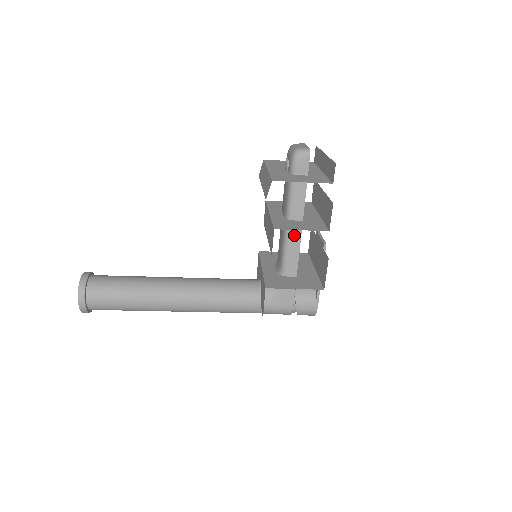
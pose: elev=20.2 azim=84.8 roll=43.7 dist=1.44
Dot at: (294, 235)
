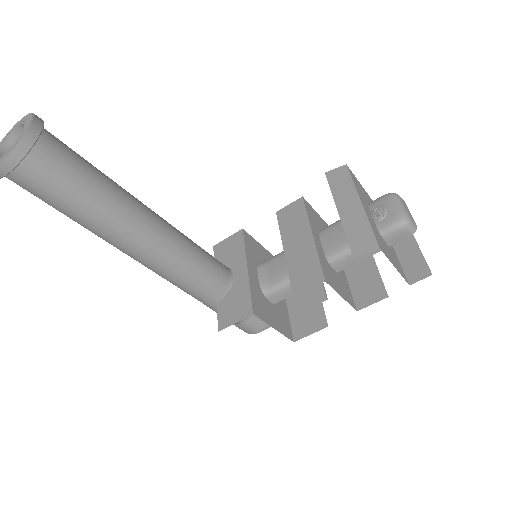
Dot at: occluded
